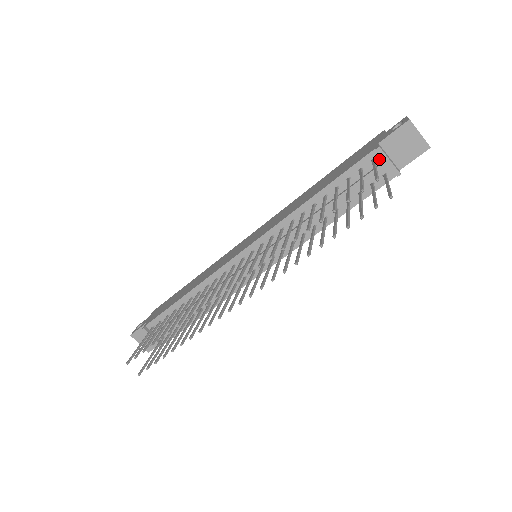
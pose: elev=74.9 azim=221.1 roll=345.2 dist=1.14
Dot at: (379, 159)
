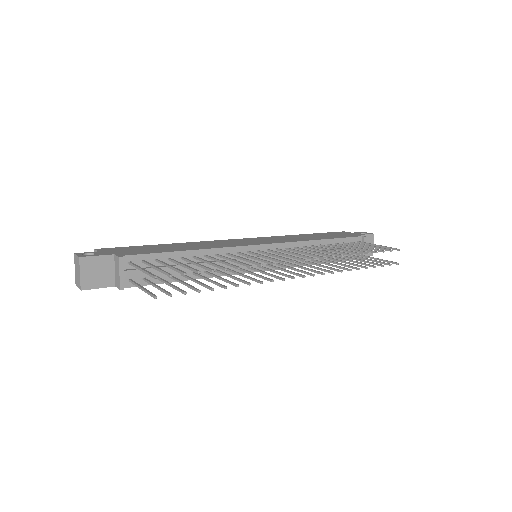
Dot at: (360, 243)
